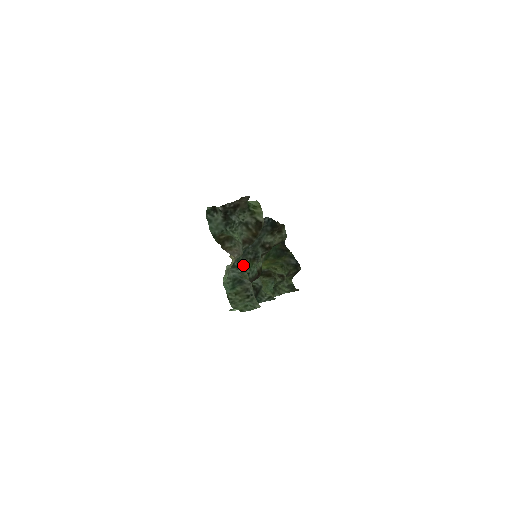
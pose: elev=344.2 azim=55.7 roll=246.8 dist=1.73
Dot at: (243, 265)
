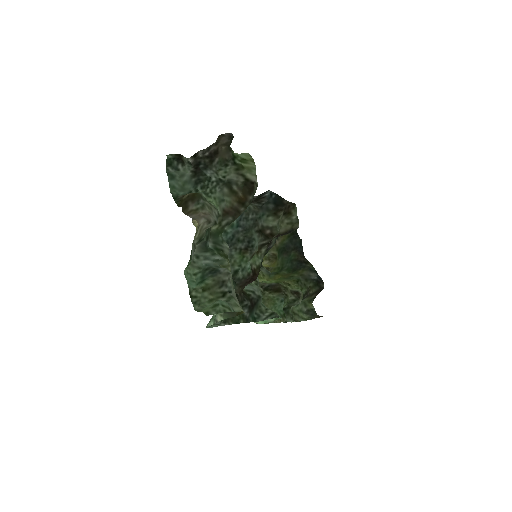
Dot at: (223, 249)
